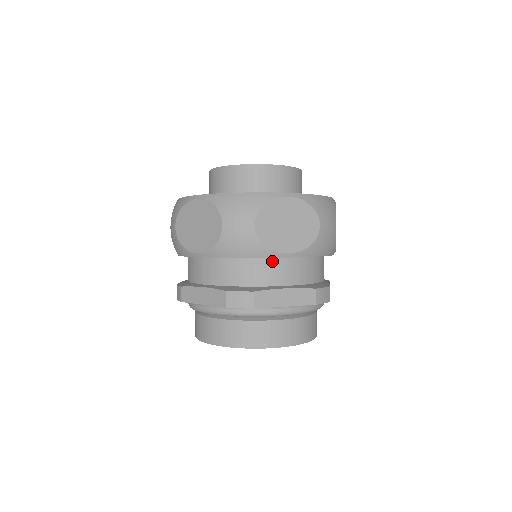
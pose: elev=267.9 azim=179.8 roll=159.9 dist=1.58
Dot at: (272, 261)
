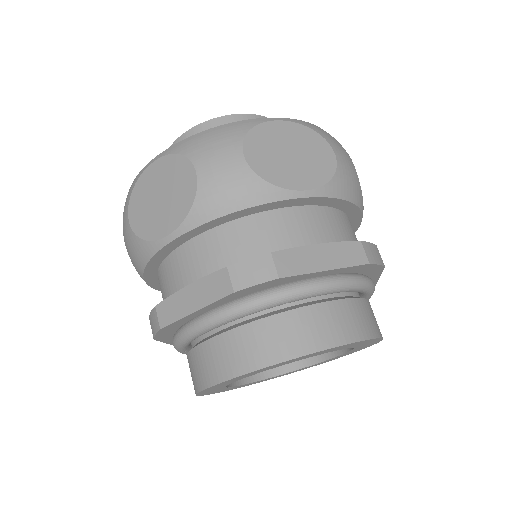
Dot at: (284, 213)
